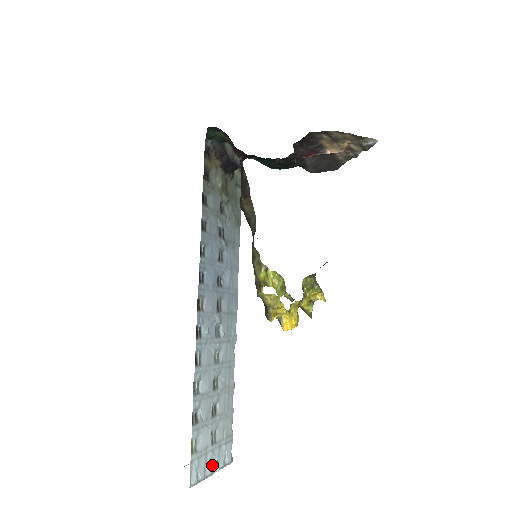
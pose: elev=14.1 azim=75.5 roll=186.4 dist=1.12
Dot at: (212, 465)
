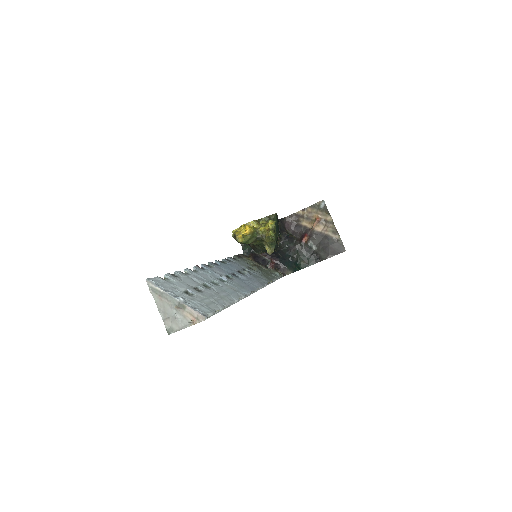
Dot at: (177, 296)
